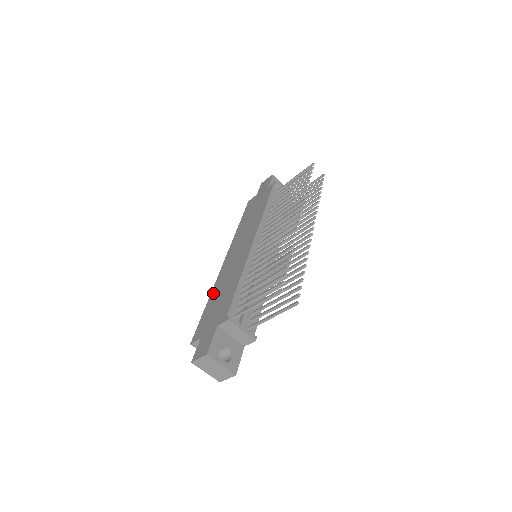
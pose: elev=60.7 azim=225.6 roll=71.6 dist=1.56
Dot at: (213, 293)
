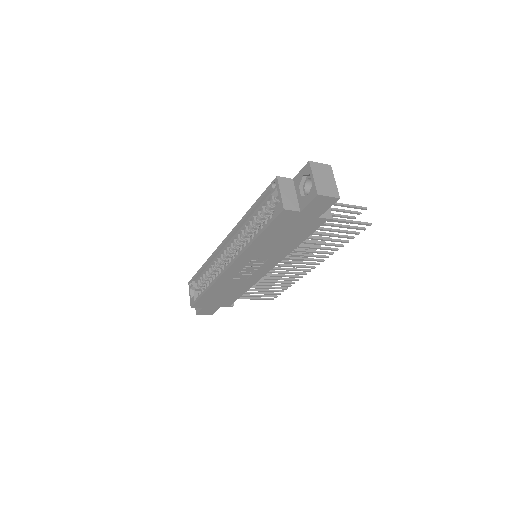
Dot at: occluded
